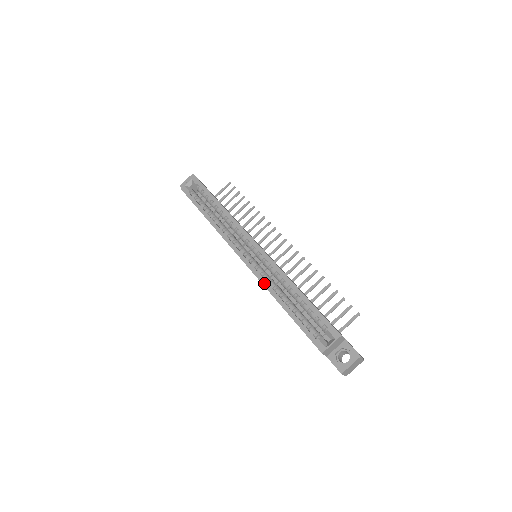
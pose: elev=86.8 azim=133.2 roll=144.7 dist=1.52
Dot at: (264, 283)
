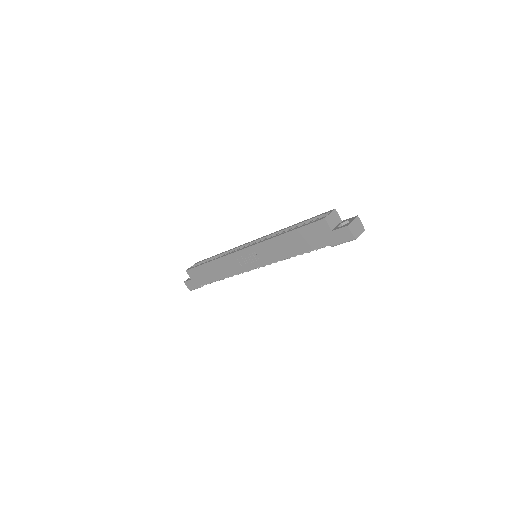
Dot at: (266, 240)
